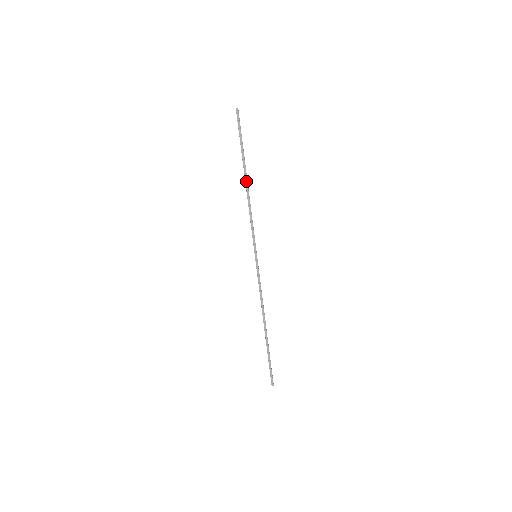
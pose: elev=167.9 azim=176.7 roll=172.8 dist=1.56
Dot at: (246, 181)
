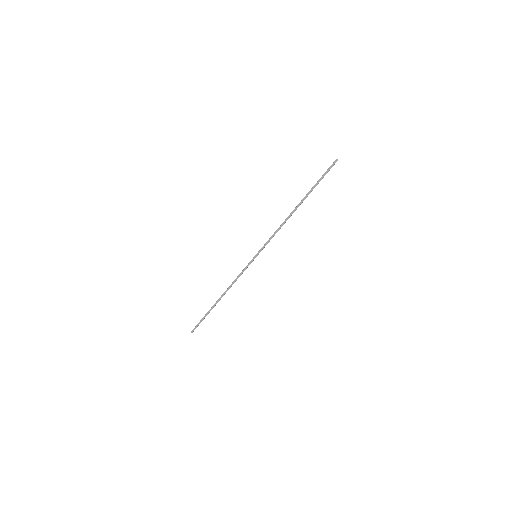
Dot at: (296, 208)
